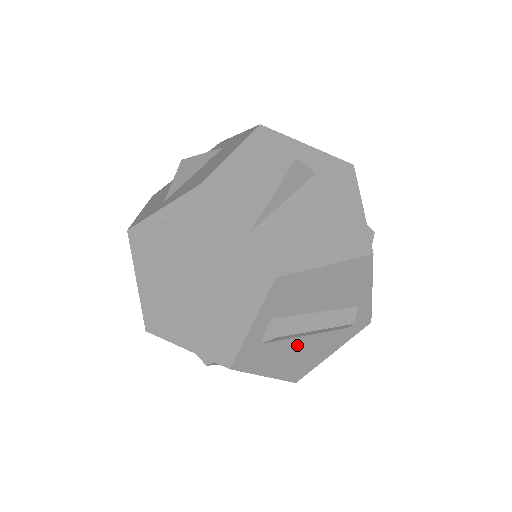
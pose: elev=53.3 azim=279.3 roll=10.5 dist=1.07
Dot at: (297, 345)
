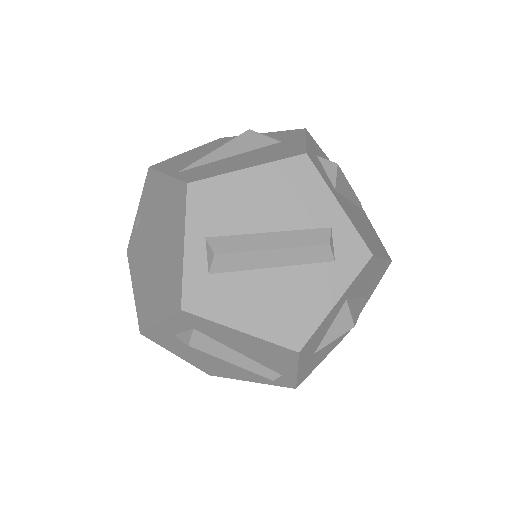
Dot at: (266, 283)
